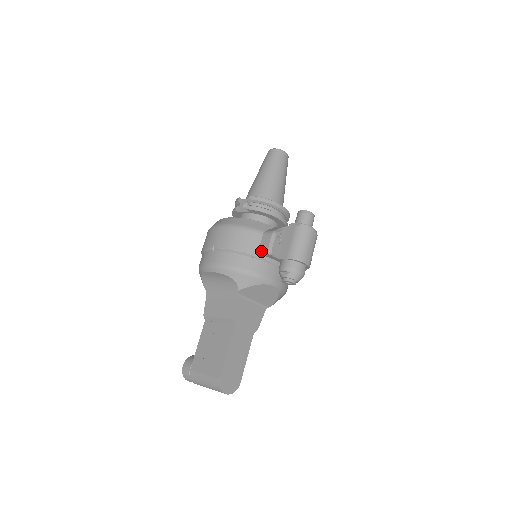
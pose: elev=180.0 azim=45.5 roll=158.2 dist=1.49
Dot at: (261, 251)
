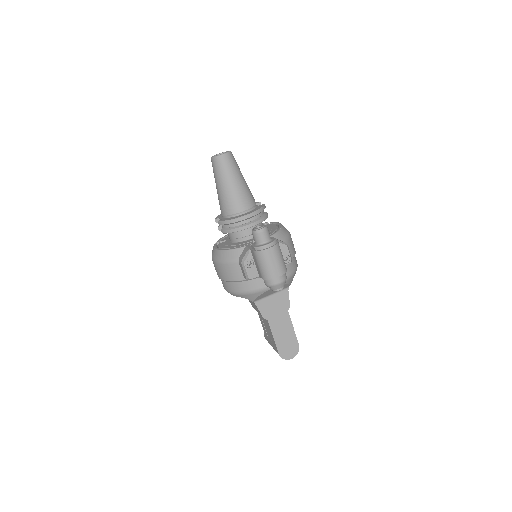
Dot at: (244, 277)
